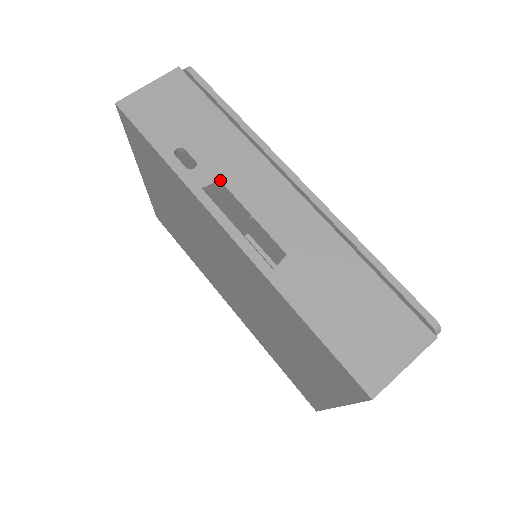
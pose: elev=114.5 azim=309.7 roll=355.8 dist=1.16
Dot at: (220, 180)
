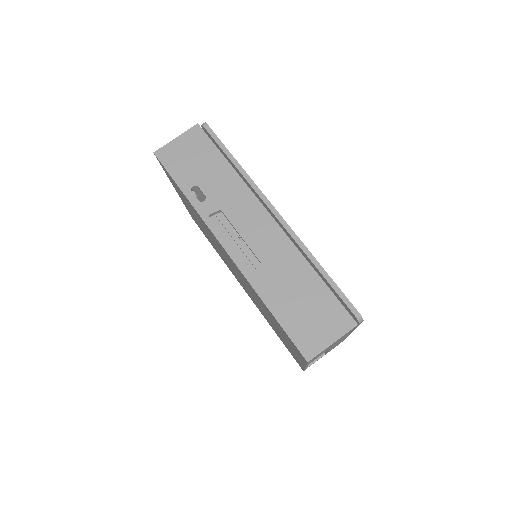
Dot at: (221, 210)
